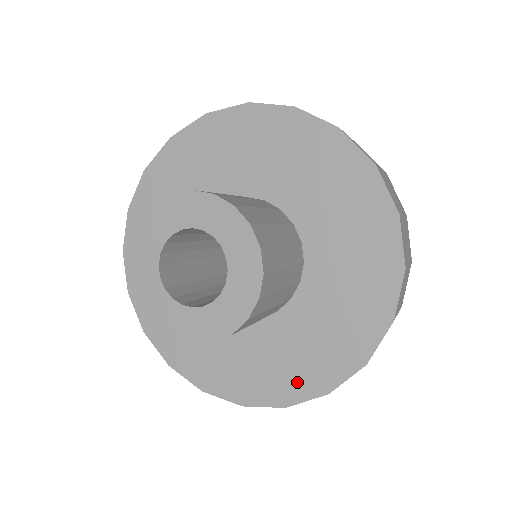
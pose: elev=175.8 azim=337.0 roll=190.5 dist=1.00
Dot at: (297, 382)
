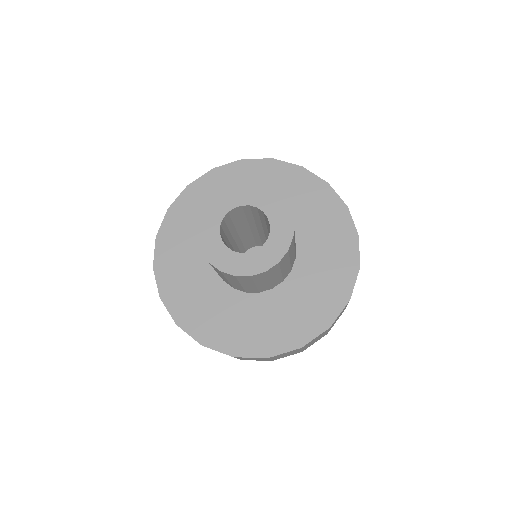
Dot at: (341, 280)
